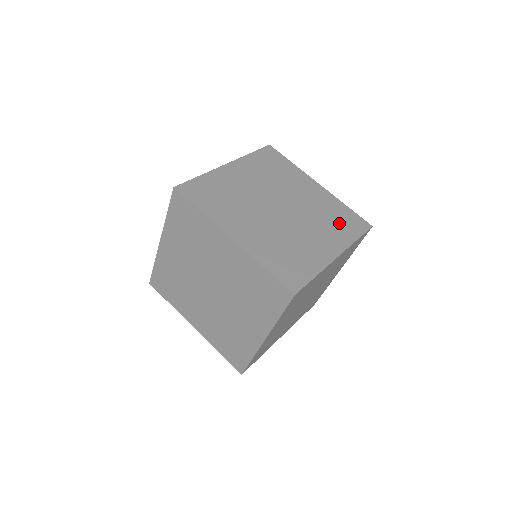
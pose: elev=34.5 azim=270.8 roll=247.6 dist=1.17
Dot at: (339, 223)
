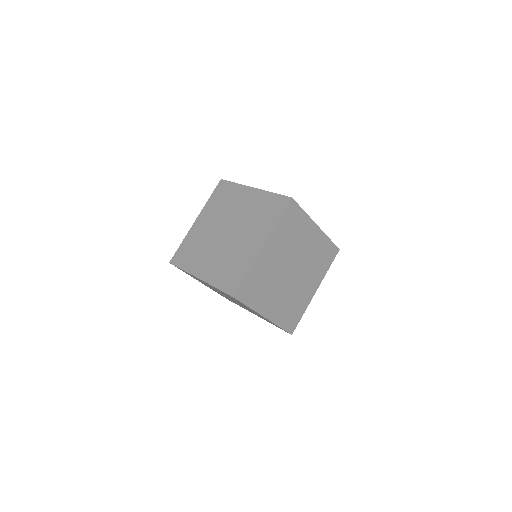
Dot at: (266, 215)
